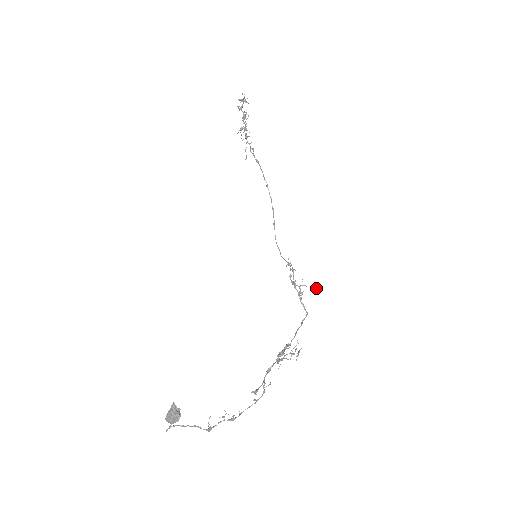
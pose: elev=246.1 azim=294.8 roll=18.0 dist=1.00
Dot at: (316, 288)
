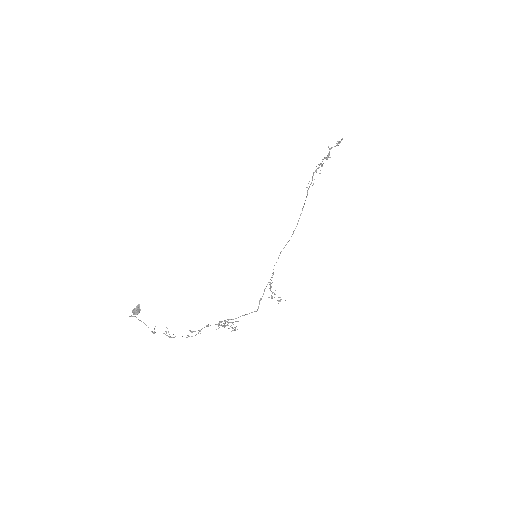
Dot at: (280, 300)
